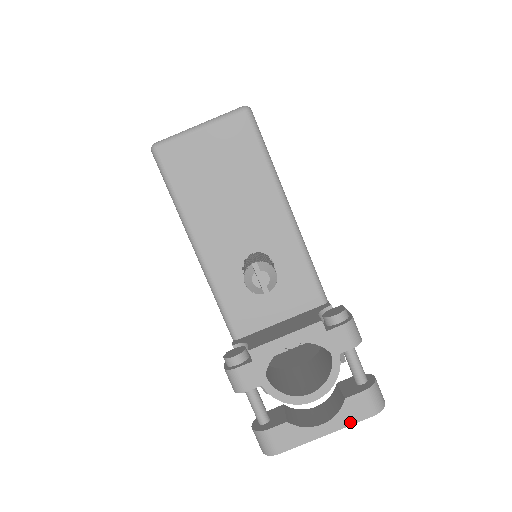
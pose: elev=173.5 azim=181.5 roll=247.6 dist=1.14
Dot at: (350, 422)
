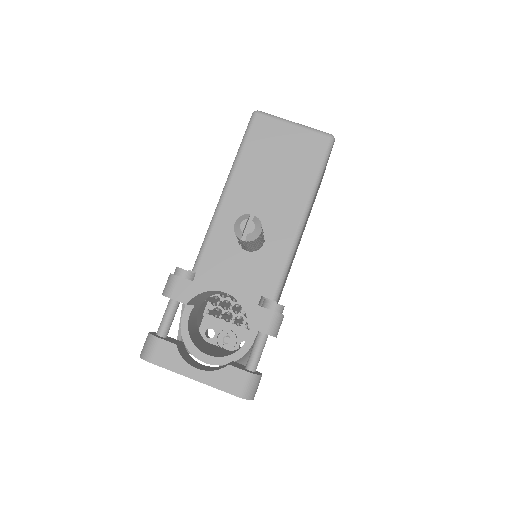
Dot at: (217, 385)
